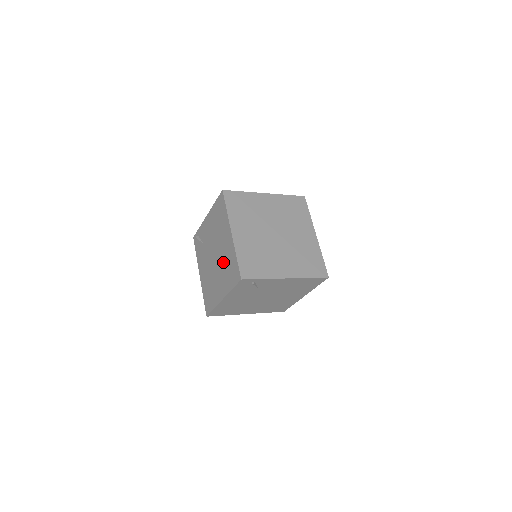
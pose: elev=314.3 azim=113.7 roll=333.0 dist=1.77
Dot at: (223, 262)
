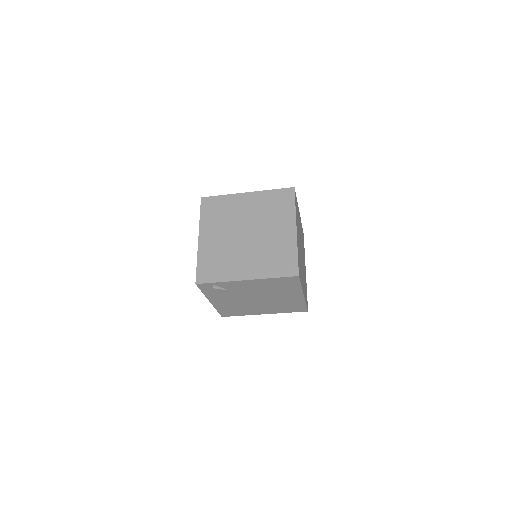
Dot at: occluded
